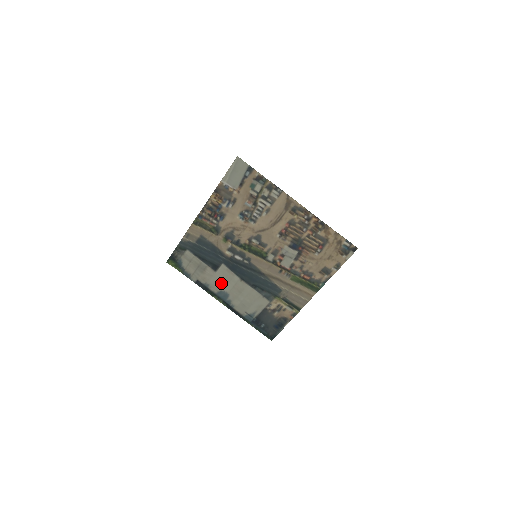
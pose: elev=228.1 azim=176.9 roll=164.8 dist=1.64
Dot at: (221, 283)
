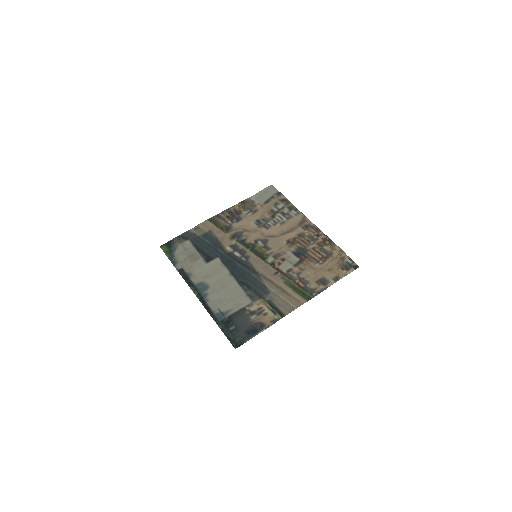
Dot at: (207, 274)
